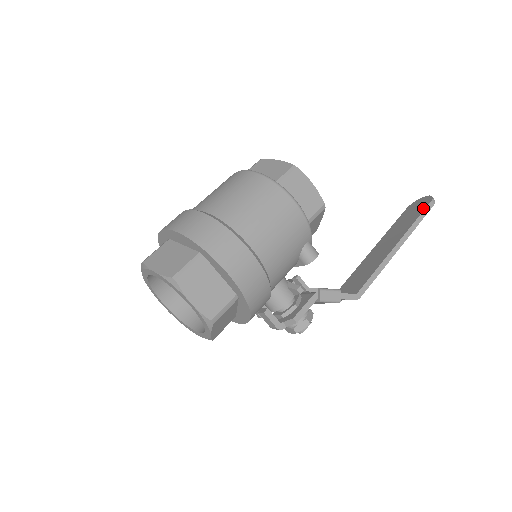
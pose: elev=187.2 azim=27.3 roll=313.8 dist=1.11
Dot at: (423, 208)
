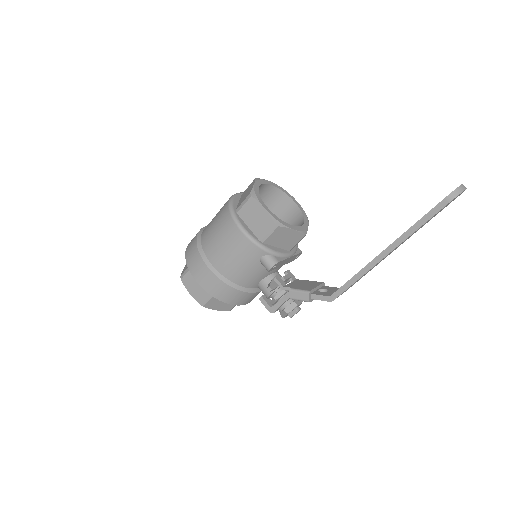
Dot at: (434, 207)
